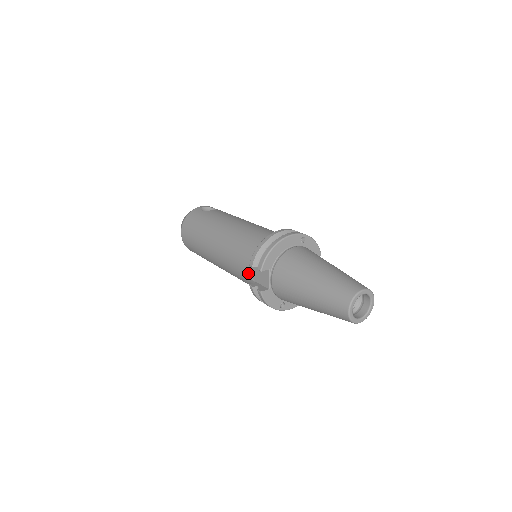
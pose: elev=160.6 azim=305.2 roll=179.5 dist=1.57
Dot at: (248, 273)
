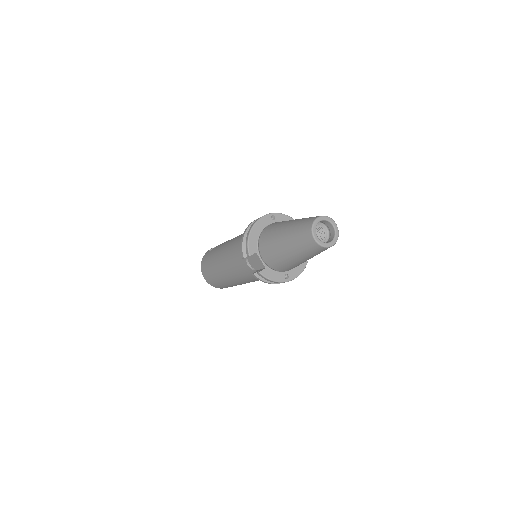
Dot at: (248, 267)
